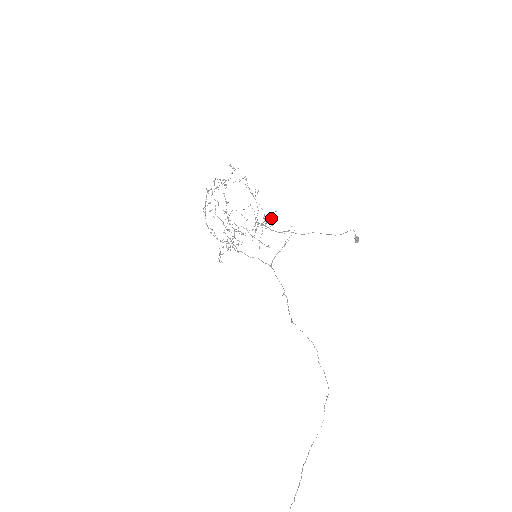
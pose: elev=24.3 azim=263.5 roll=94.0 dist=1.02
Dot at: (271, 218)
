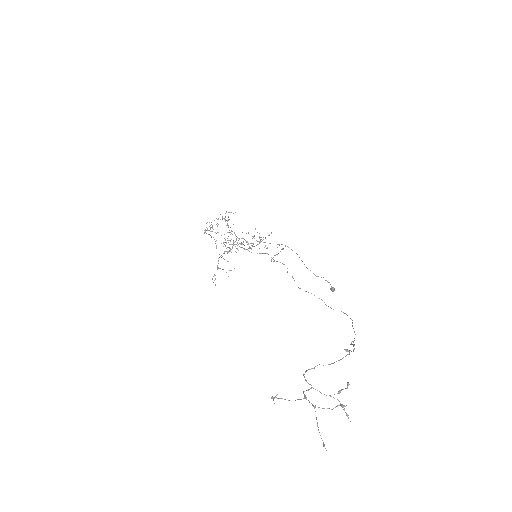
Dot at: occluded
